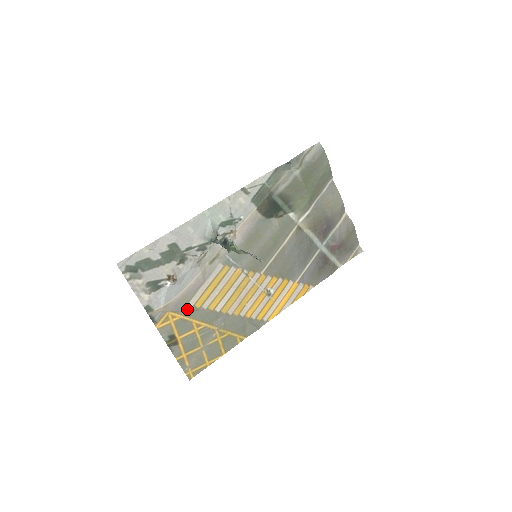
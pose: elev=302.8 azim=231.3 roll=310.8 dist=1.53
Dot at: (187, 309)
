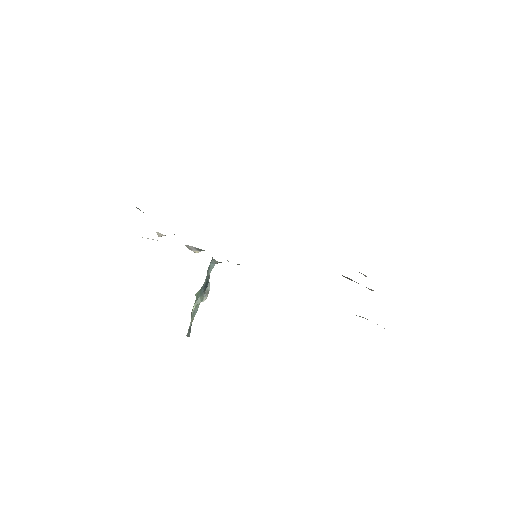
Dot at: occluded
